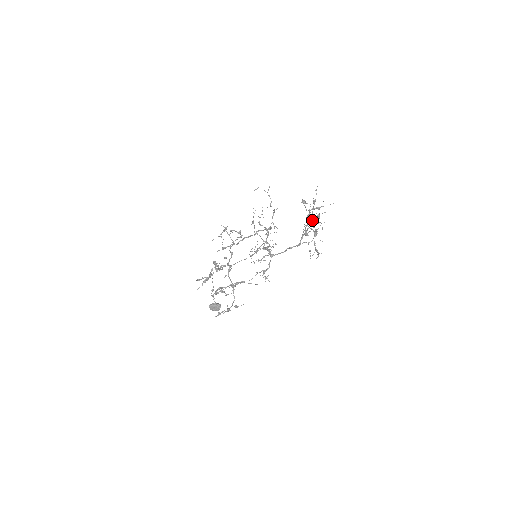
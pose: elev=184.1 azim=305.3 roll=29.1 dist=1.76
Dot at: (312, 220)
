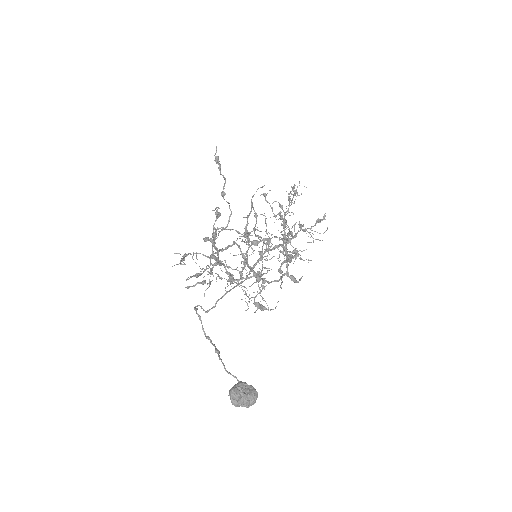
Dot at: (288, 196)
